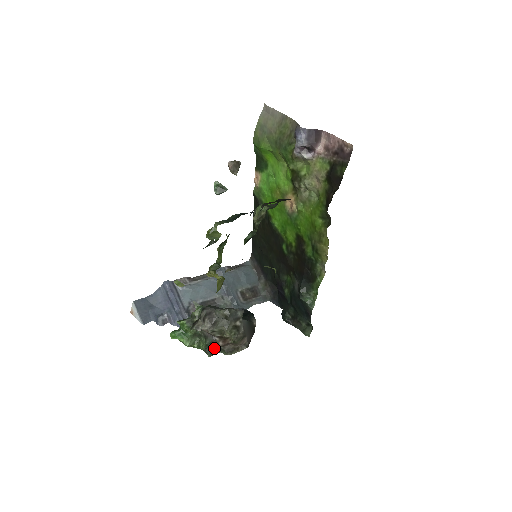
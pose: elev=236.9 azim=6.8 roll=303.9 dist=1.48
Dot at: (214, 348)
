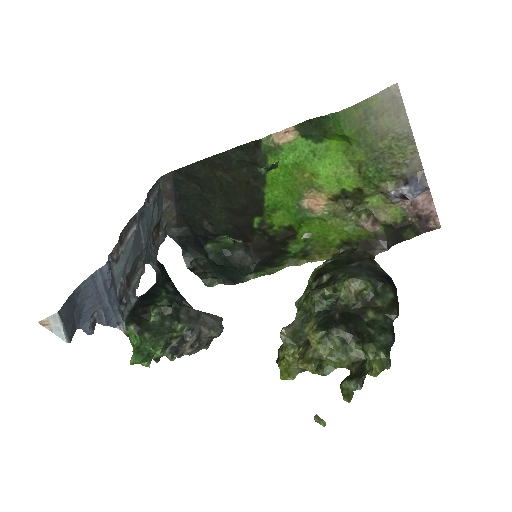
Dot at: occluded
